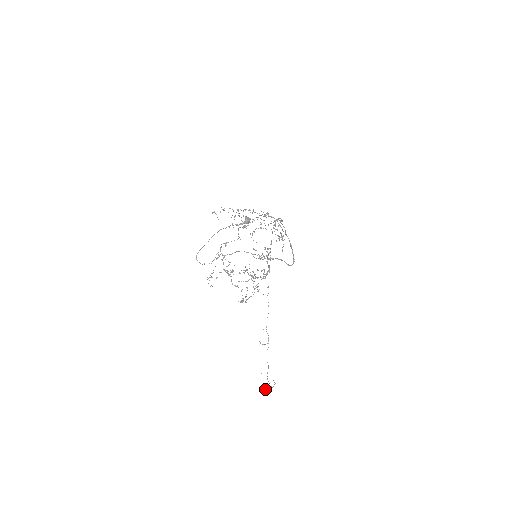
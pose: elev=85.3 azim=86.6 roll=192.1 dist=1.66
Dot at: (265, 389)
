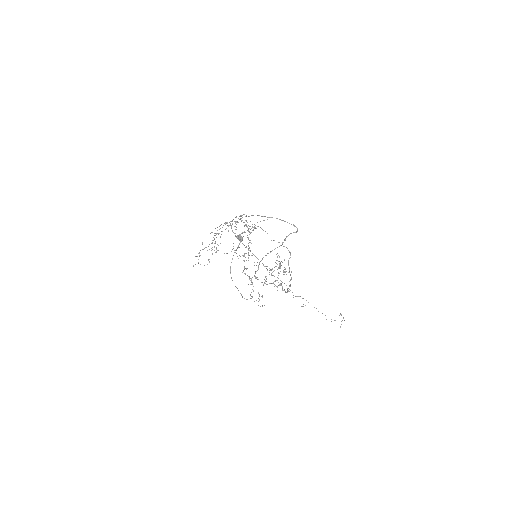
Dot at: (340, 327)
